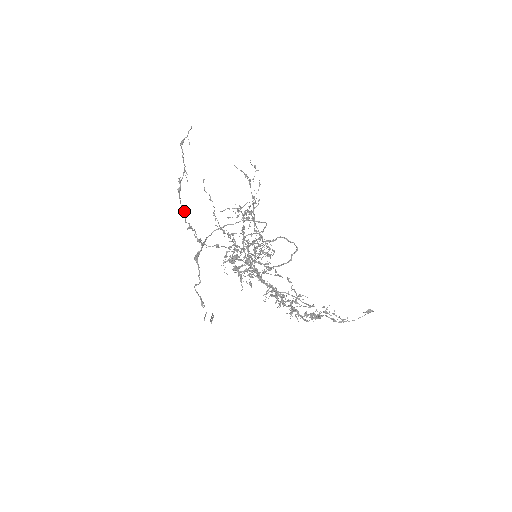
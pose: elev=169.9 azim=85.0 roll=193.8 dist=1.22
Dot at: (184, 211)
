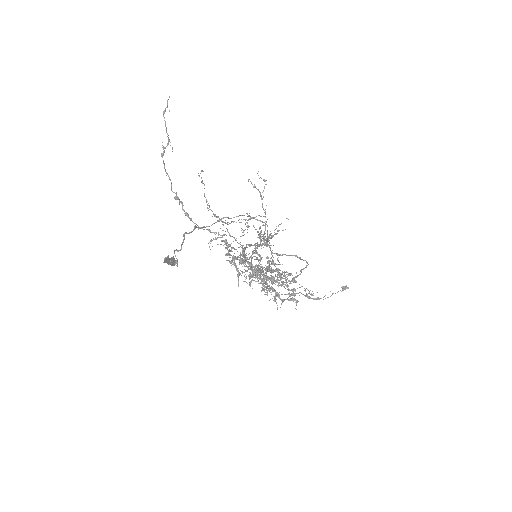
Dot at: (169, 179)
